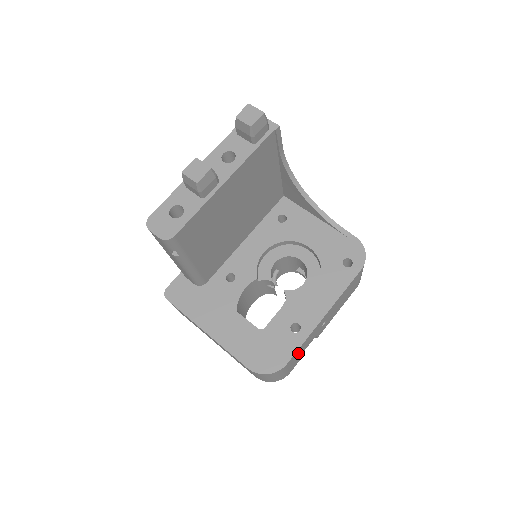
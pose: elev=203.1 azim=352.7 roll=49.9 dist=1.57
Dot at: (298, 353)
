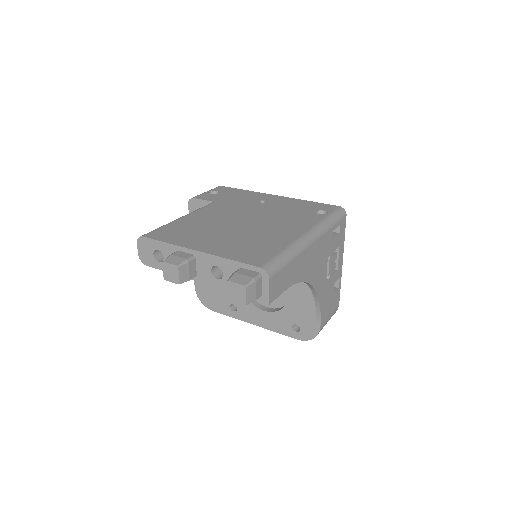
Dot at: occluded
